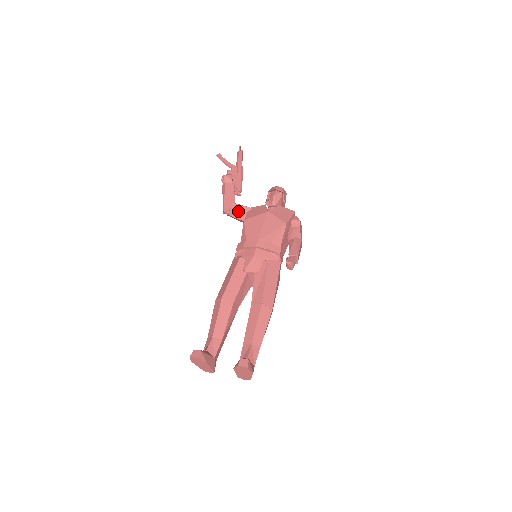
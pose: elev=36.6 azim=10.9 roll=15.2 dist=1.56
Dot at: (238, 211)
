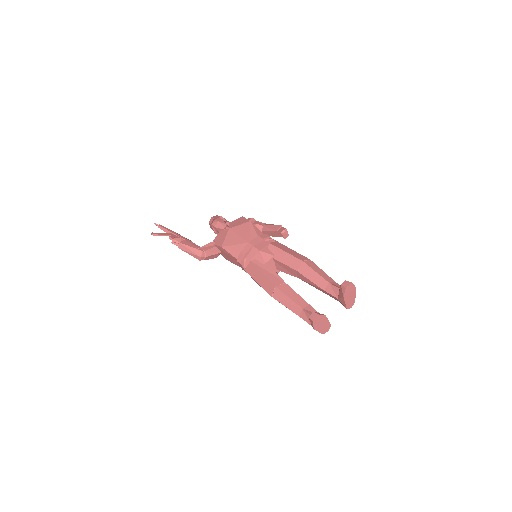
Dot at: (209, 249)
